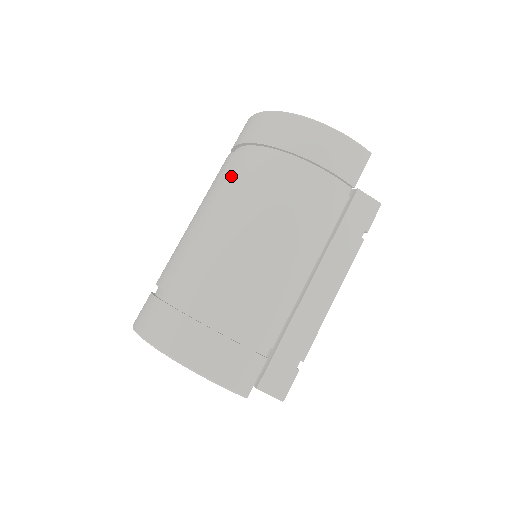
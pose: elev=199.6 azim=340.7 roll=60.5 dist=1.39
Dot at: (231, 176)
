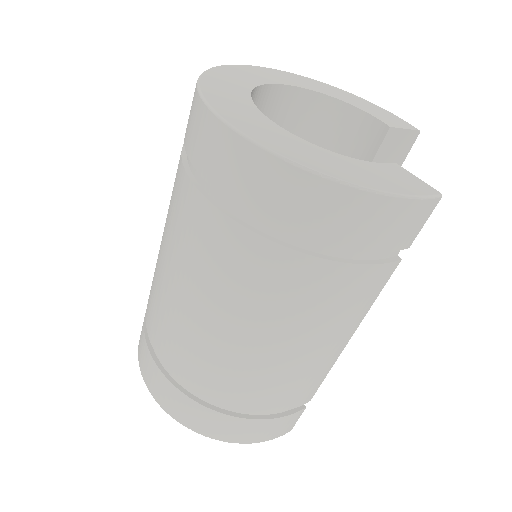
Dot at: (218, 257)
